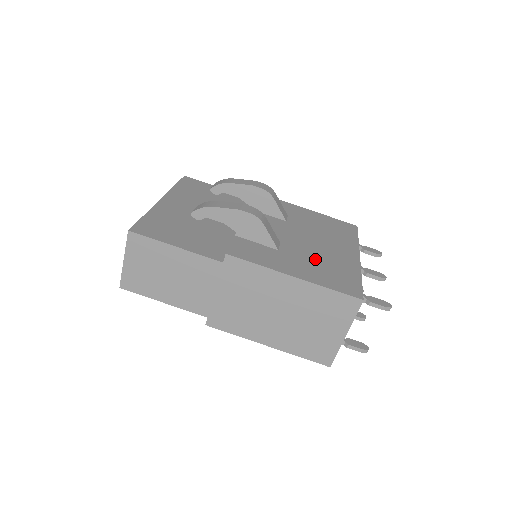
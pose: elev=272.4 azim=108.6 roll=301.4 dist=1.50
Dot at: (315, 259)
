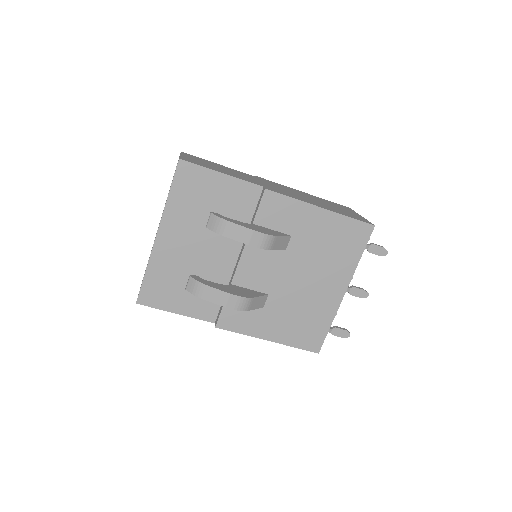
Dot at: (296, 311)
